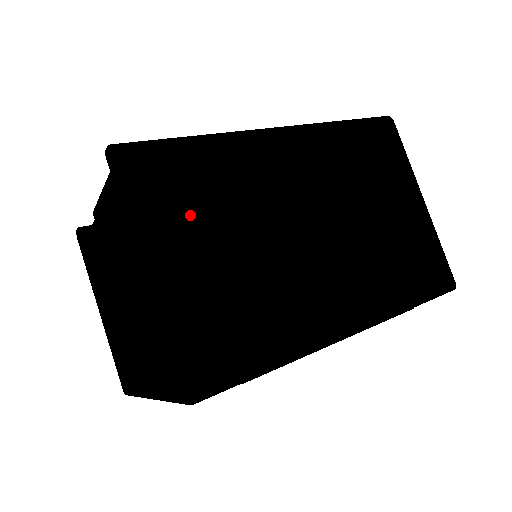
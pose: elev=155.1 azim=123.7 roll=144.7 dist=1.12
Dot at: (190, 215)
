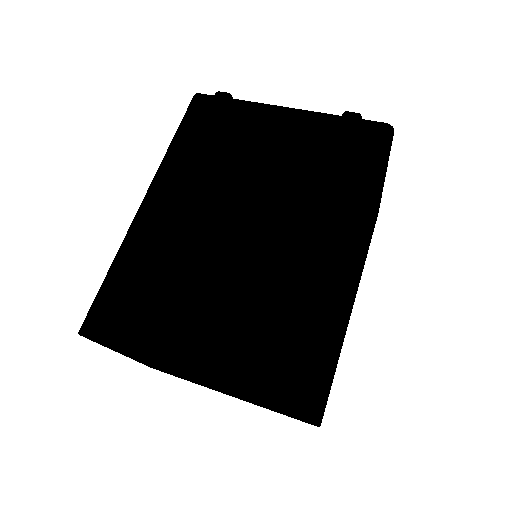
Dot at: occluded
